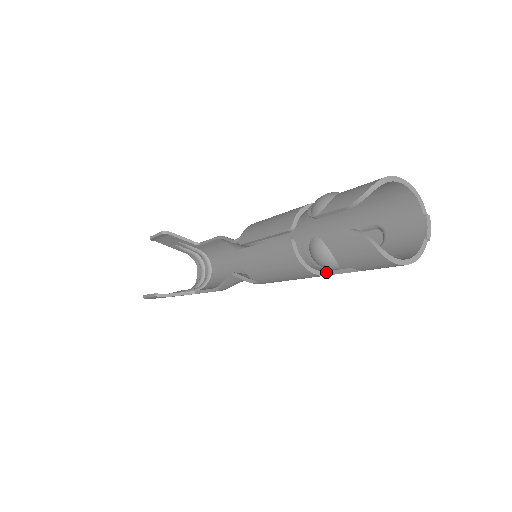
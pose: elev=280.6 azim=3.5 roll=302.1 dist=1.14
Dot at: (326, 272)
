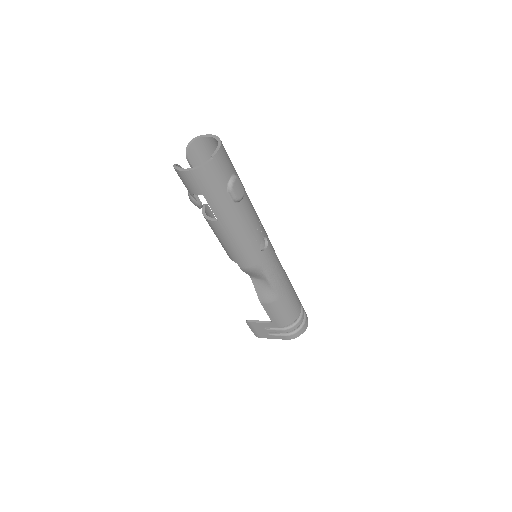
Dot at: (218, 219)
